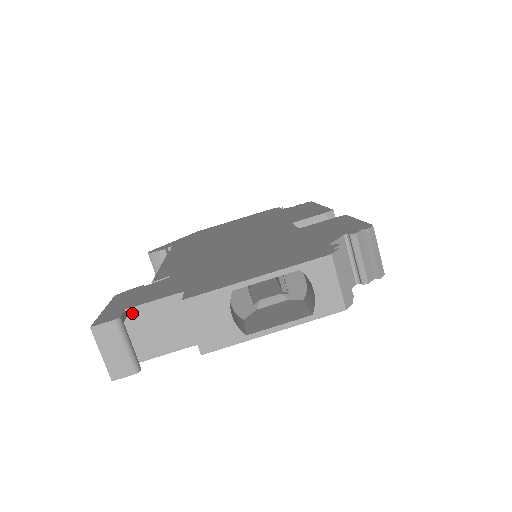
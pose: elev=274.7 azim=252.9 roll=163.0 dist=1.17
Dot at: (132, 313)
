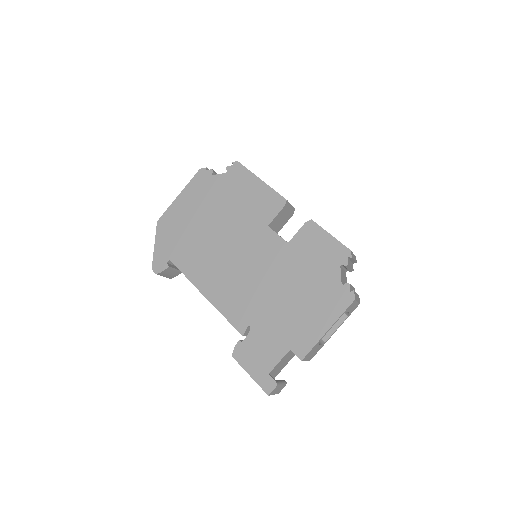
Dot at: (272, 372)
